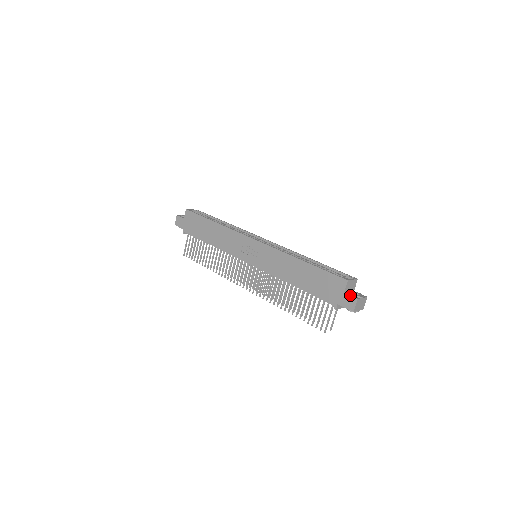
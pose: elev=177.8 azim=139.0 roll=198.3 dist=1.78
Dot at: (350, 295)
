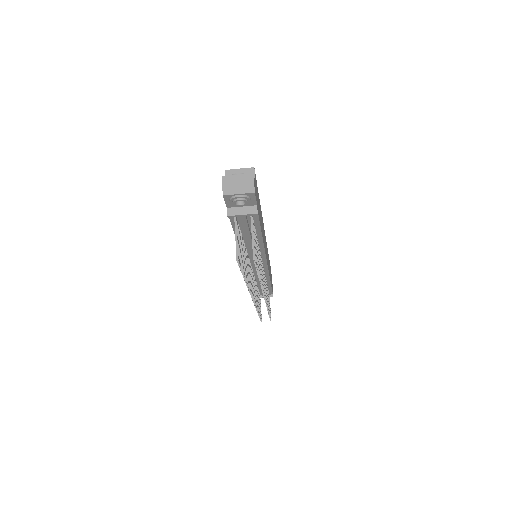
Dot at: occluded
